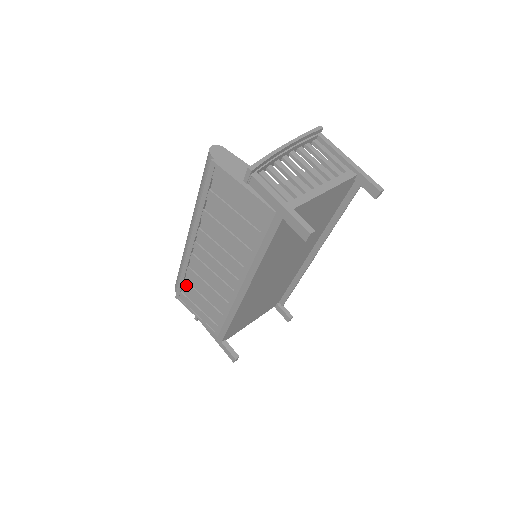
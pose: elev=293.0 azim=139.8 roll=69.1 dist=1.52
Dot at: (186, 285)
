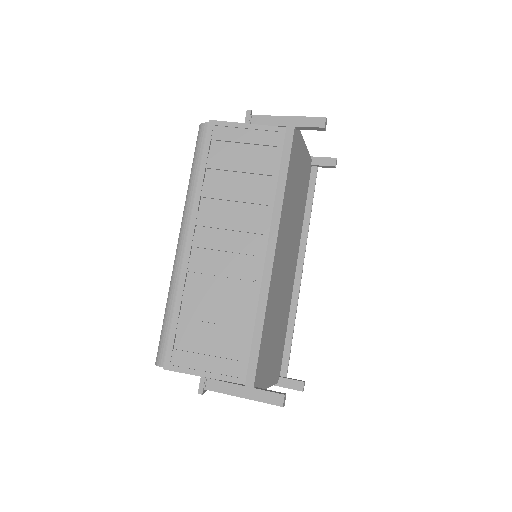
Dot at: (182, 325)
